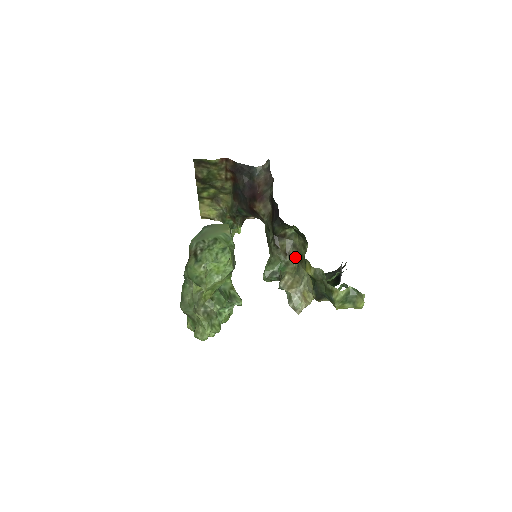
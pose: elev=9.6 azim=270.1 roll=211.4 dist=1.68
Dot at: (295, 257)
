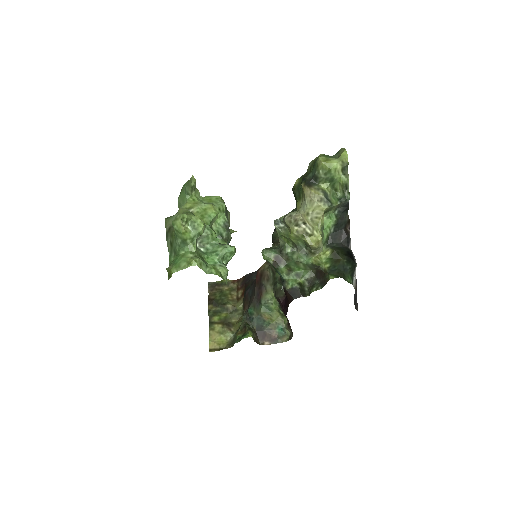
Dot at: occluded
